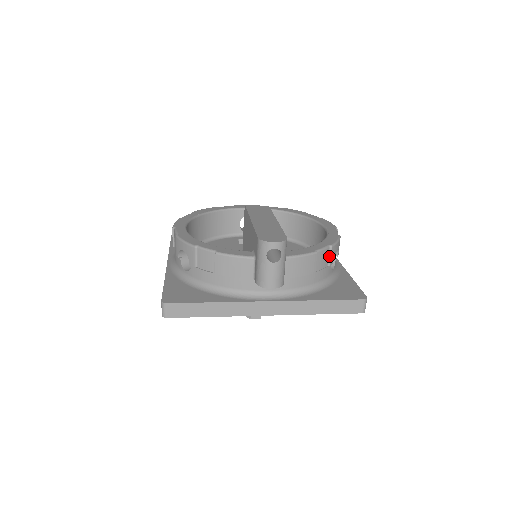
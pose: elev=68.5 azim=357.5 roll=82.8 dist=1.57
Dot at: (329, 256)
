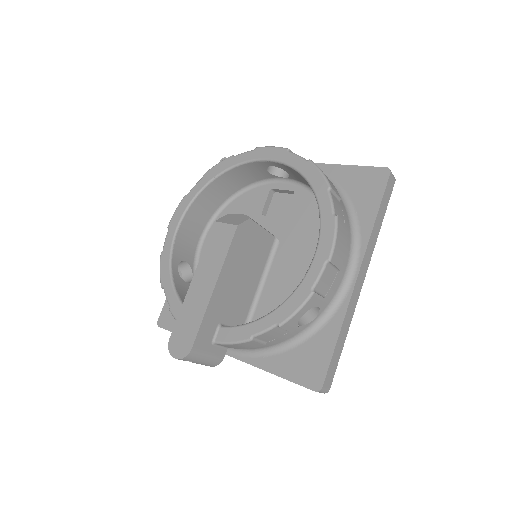
Dot at: (284, 328)
